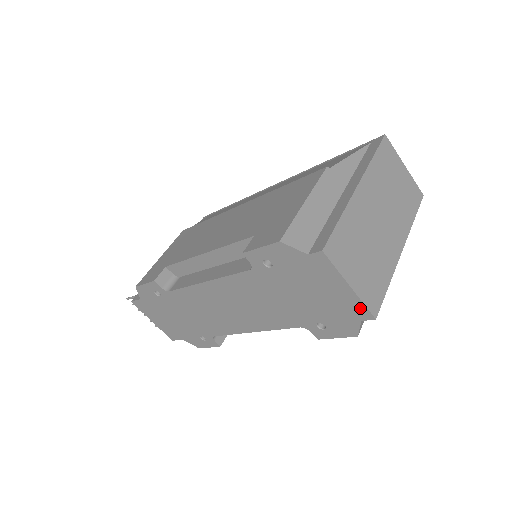
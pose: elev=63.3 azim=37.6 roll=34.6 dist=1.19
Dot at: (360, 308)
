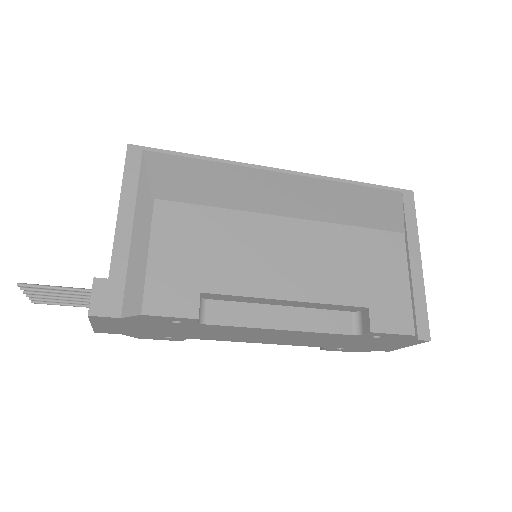
Dot at: (391, 350)
